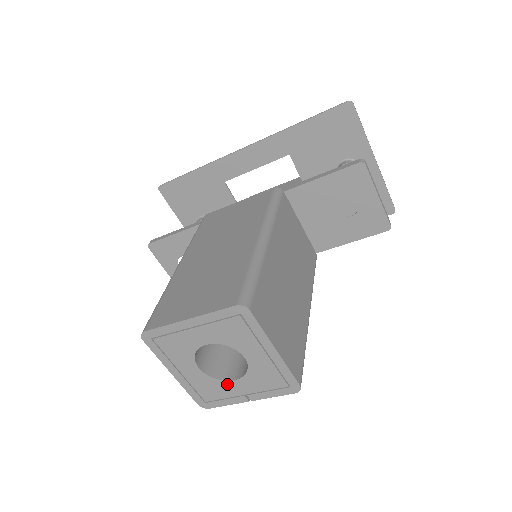
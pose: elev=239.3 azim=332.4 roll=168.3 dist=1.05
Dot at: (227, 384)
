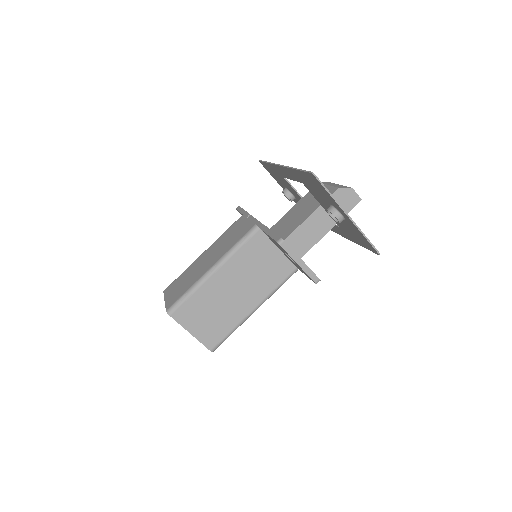
Dot at: occluded
